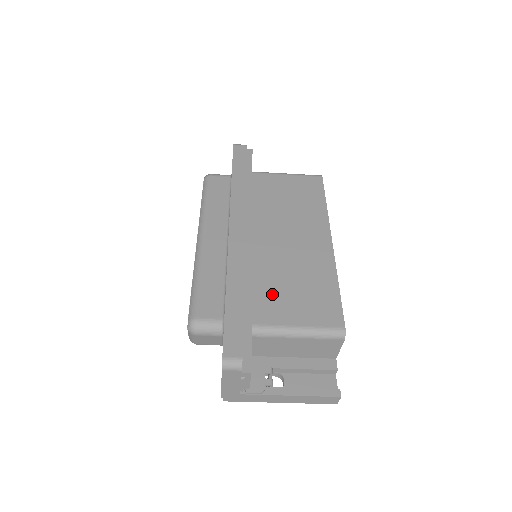
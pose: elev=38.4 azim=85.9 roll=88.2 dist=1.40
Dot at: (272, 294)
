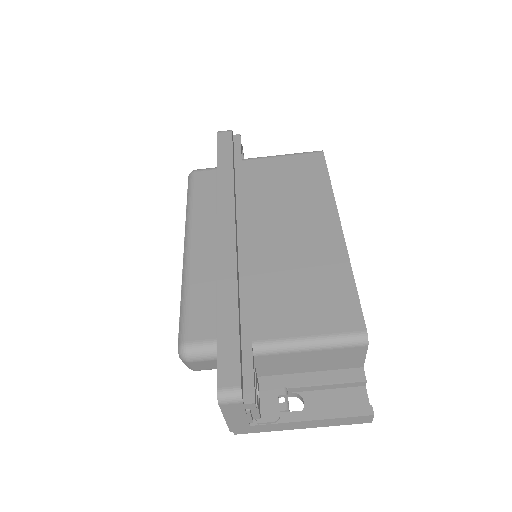
Dot at: (274, 301)
